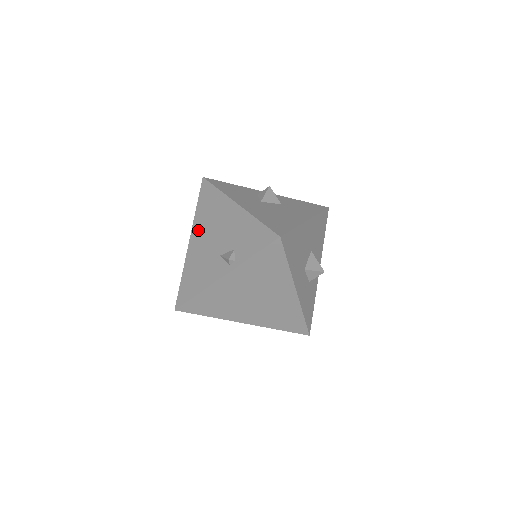
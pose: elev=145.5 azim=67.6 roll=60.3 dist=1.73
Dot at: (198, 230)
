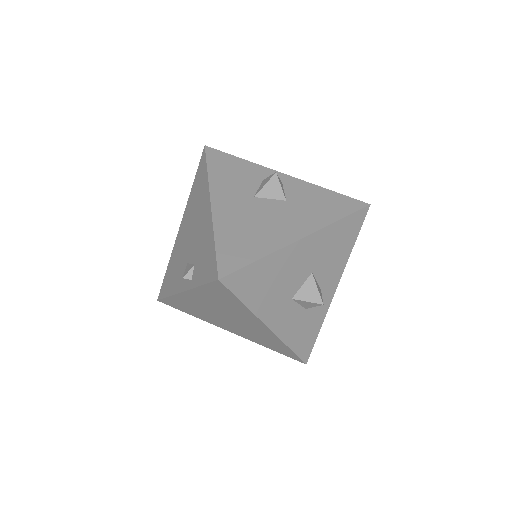
Dot at: (186, 216)
